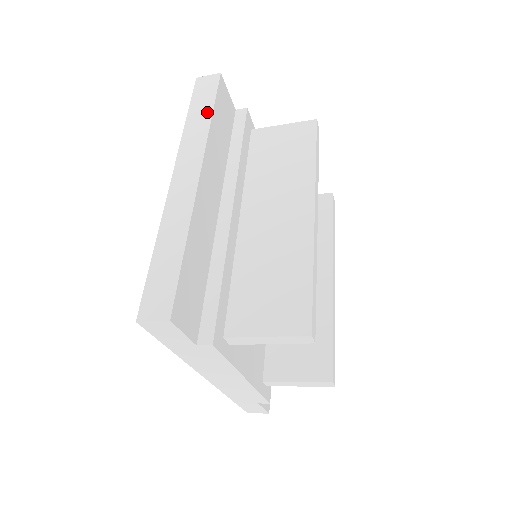
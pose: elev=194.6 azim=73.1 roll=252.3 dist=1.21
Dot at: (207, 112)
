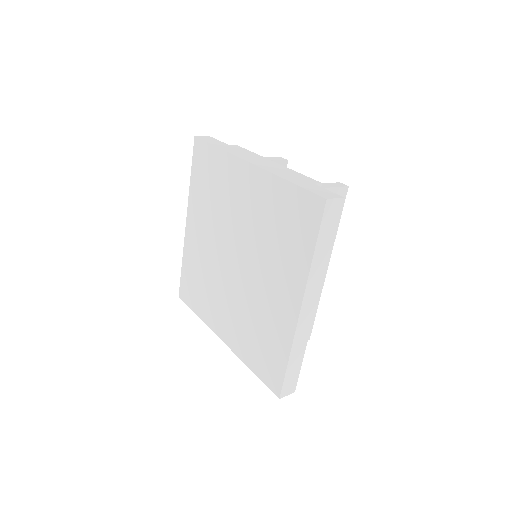
Dot at: (328, 247)
